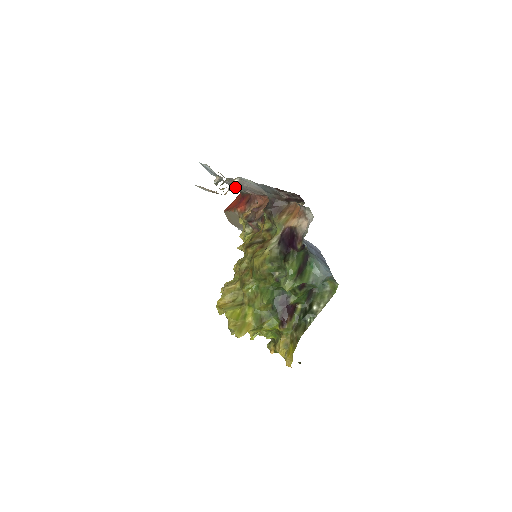
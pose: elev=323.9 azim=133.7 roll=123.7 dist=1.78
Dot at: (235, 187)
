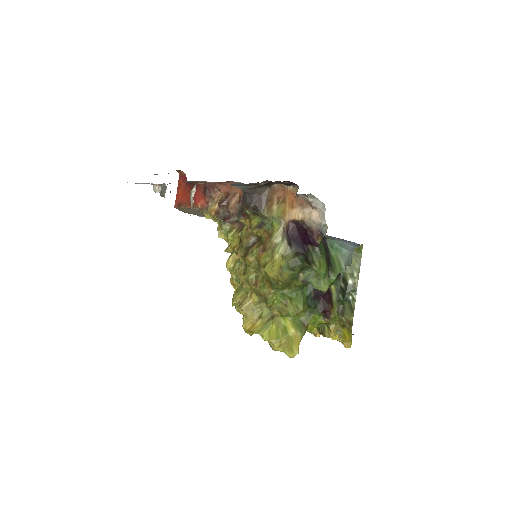
Dot at: occluded
